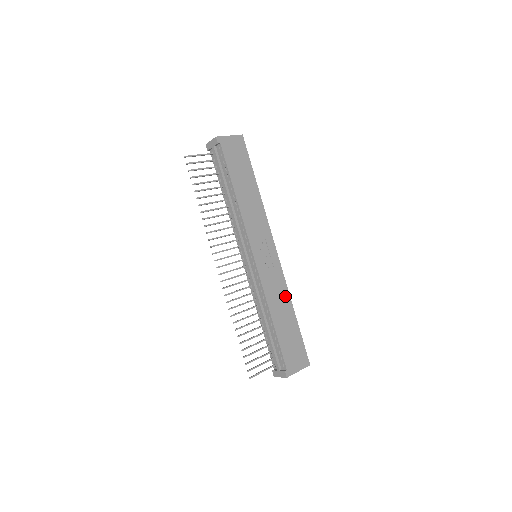
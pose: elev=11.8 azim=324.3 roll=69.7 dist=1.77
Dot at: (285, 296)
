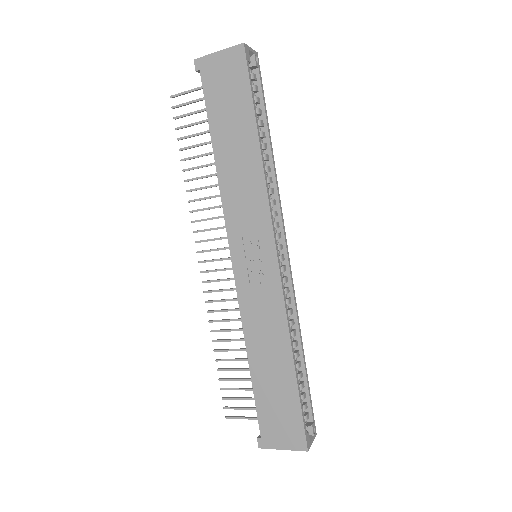
Dot at: (280, 333)
